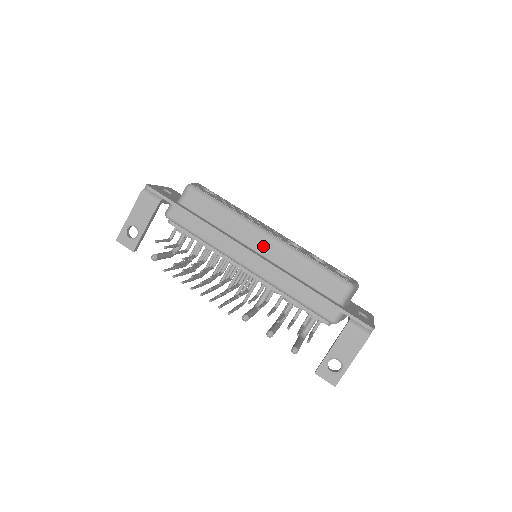
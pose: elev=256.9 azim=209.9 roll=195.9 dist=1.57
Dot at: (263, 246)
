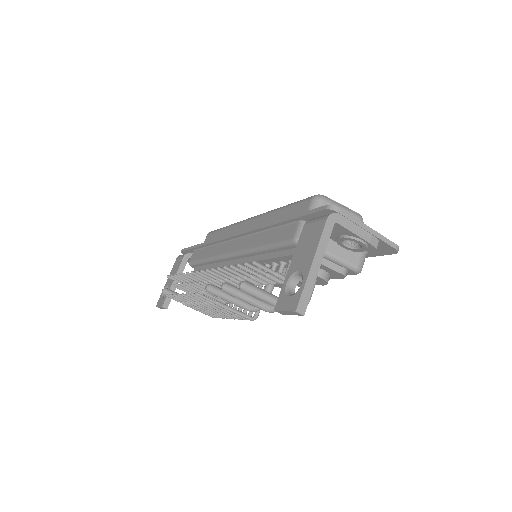
Dot at: occluded
